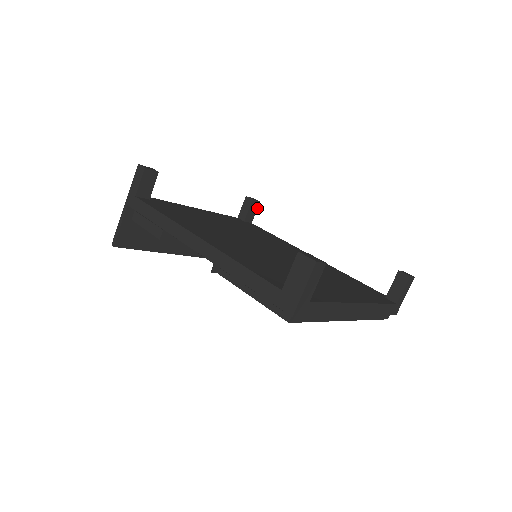
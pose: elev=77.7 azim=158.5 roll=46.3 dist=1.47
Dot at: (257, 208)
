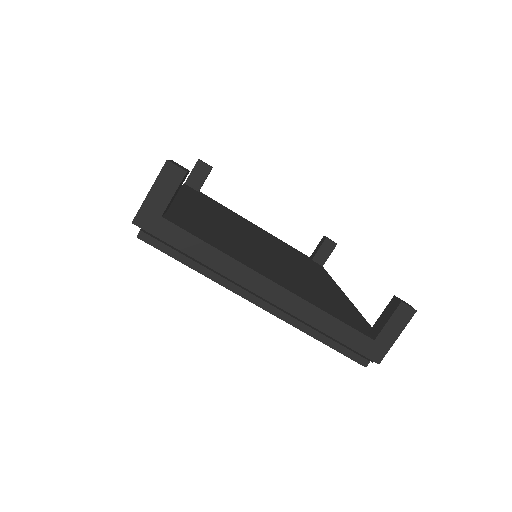
Dot at: (332, 251)
